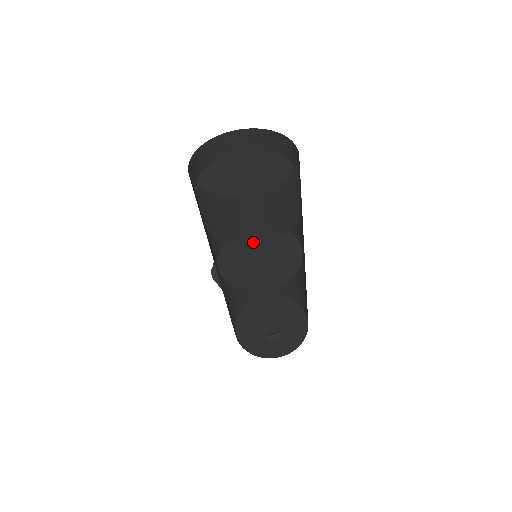
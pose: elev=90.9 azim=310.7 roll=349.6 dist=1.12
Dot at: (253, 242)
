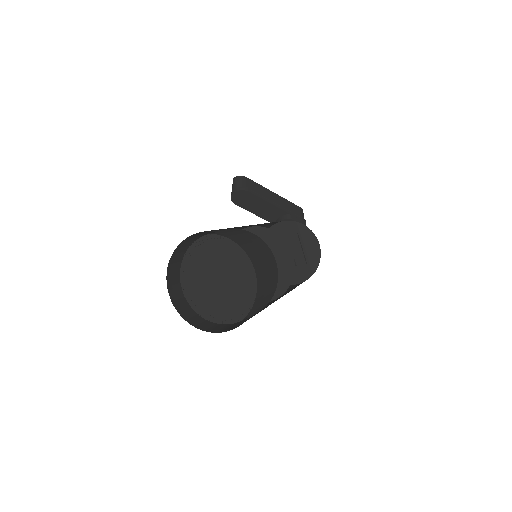
Dot at: occluded
